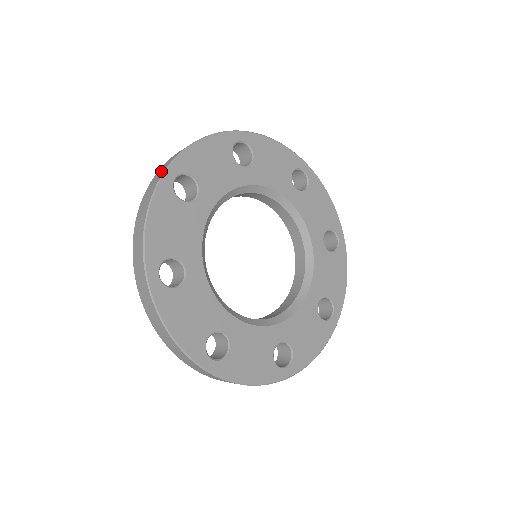
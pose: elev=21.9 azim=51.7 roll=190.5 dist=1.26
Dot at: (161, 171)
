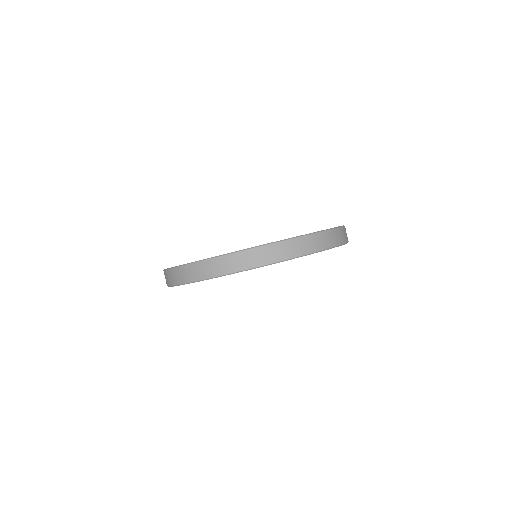
Dot at: occluded
